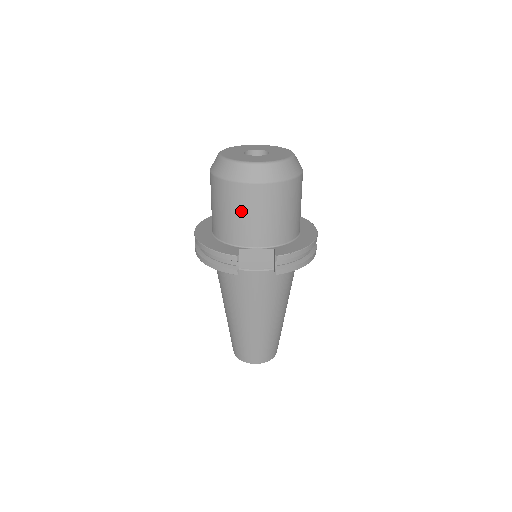
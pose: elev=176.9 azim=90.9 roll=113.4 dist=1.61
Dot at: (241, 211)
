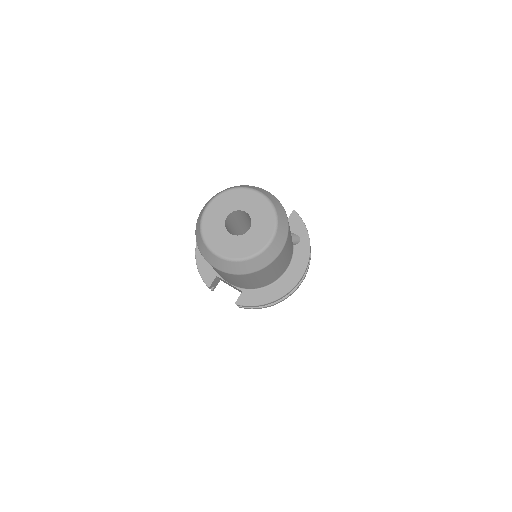
Dot at: occluded
